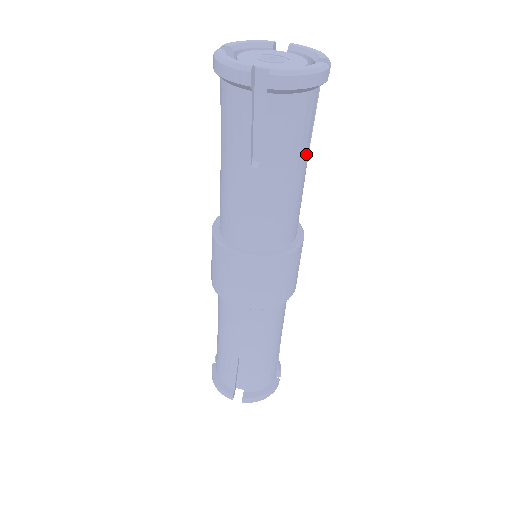
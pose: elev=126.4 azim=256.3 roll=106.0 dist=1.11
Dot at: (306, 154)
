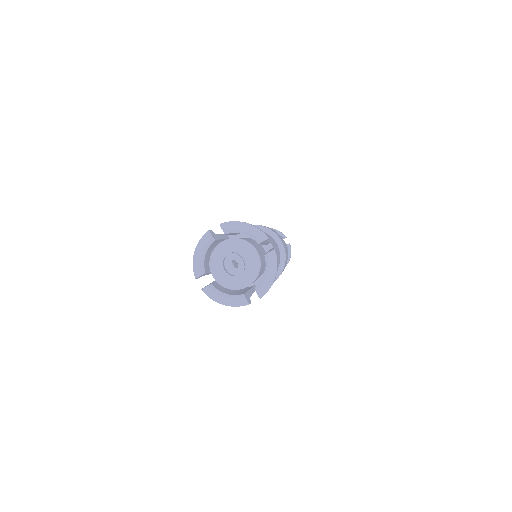
Dot at: occluded
